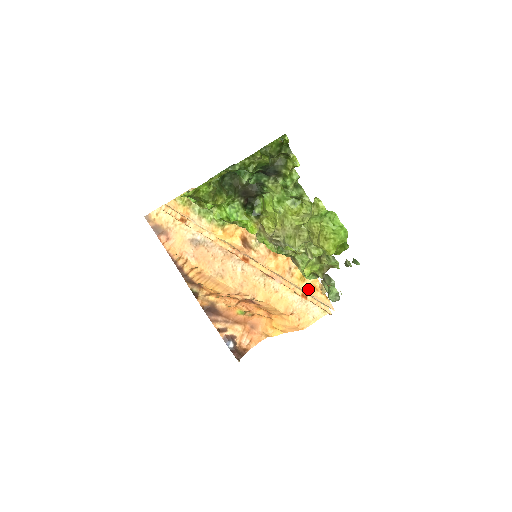
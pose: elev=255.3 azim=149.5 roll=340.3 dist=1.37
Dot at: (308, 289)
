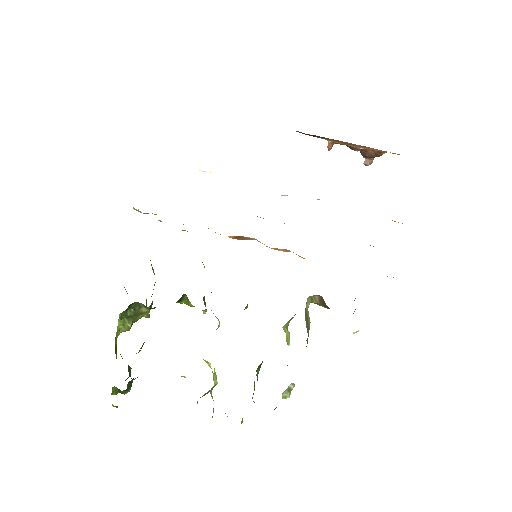
Dot at: occluded
